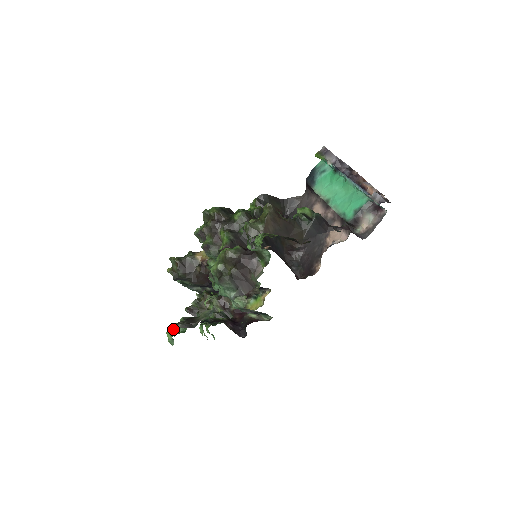
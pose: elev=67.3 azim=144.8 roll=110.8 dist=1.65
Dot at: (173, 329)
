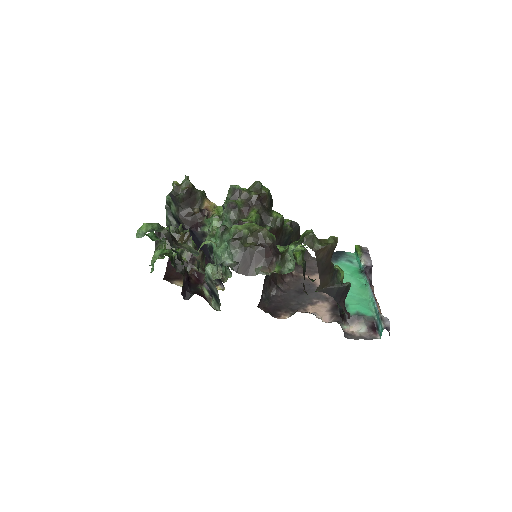
Dot at: (154, 227)
